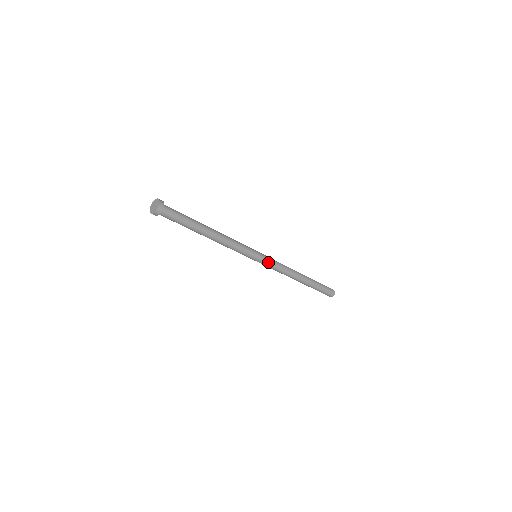
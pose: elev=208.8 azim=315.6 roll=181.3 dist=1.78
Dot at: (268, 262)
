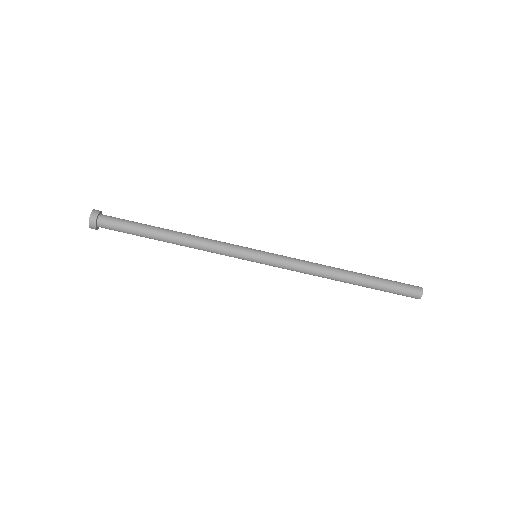
Dot at: (274, 263)
